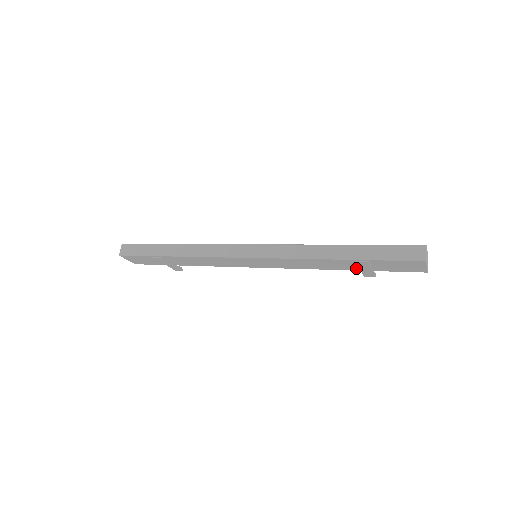
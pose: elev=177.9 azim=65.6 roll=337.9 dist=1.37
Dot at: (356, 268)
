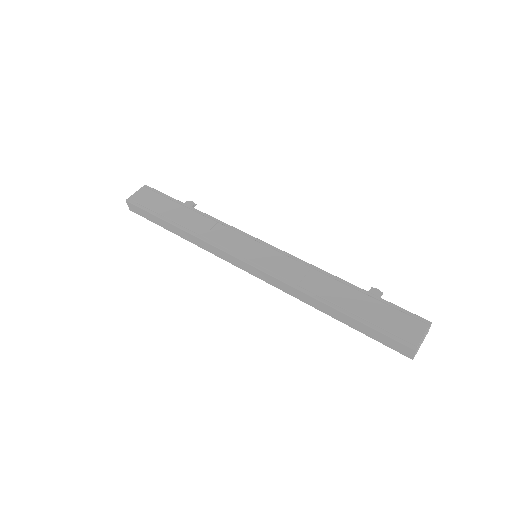
Dot at: occluded
